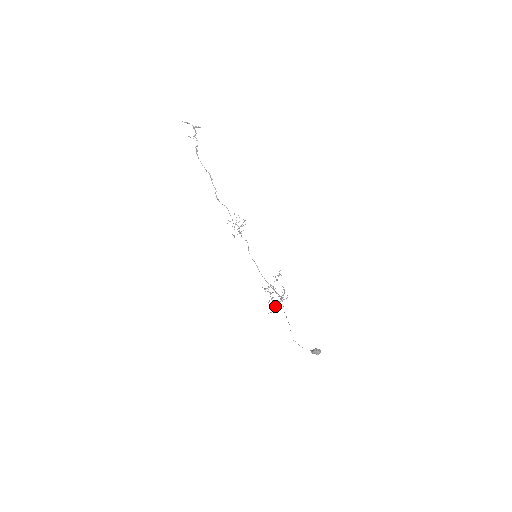
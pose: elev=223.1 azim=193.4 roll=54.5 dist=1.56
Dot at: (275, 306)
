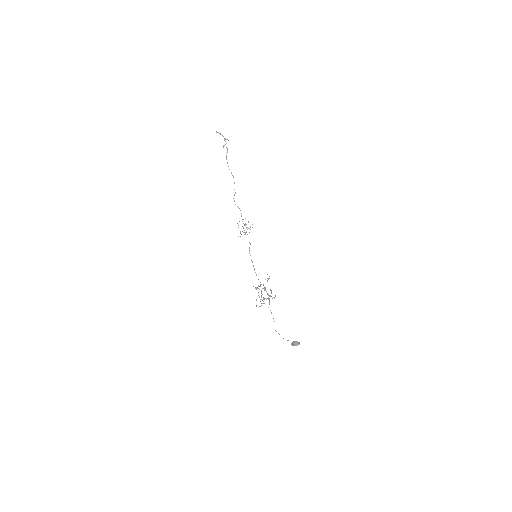
Dot at: occluded
